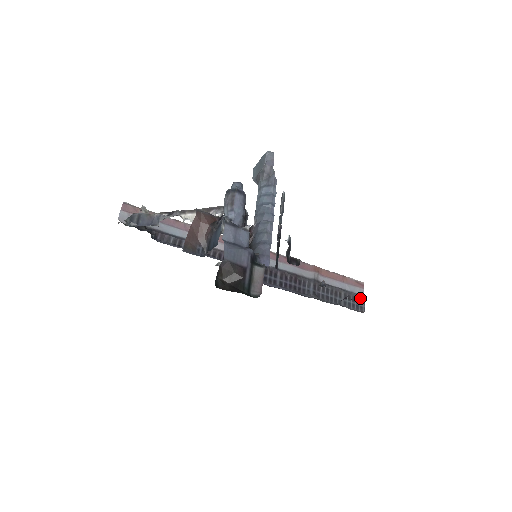
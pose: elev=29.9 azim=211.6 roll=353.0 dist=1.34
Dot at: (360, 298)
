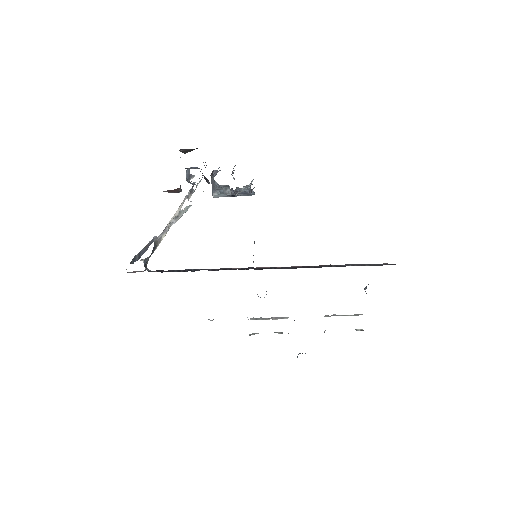
Dot at: occluded
